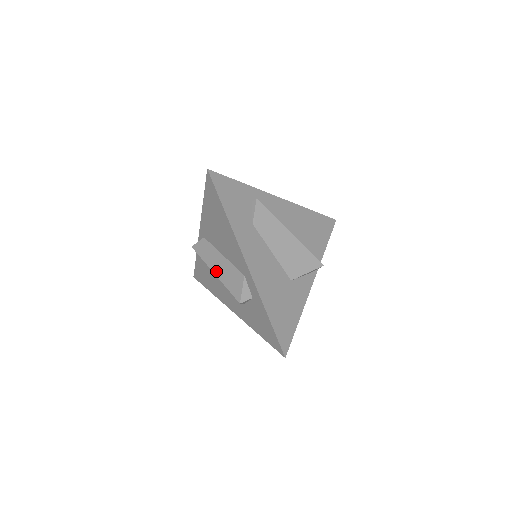
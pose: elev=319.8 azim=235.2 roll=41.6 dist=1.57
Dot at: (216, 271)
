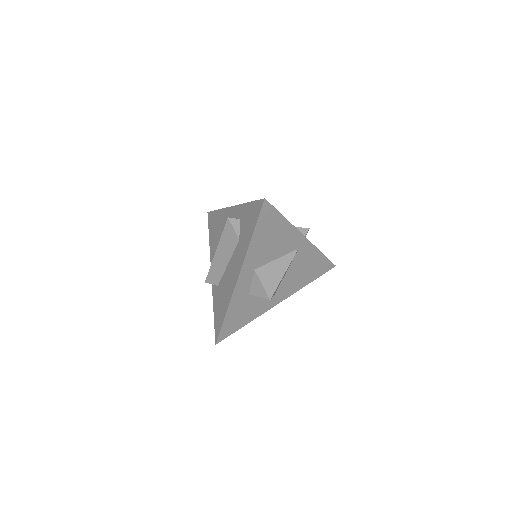
Dot at: (217, 249)
